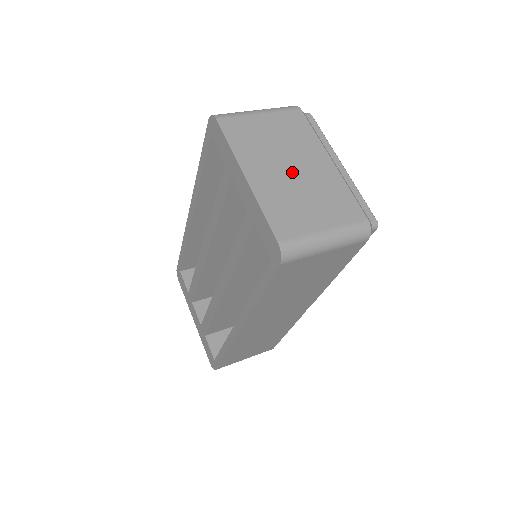
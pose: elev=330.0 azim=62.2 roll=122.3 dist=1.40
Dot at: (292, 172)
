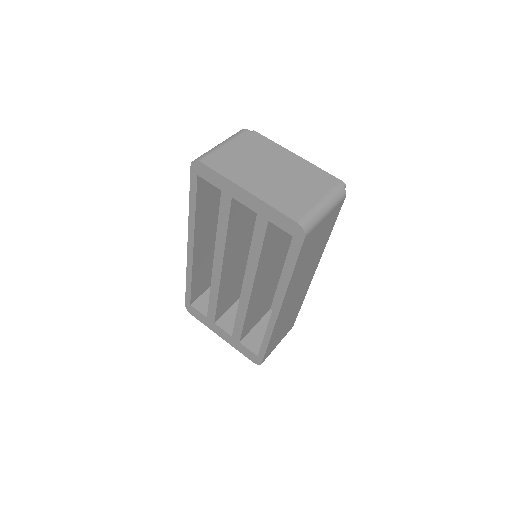
Dot at: (273, 174)
